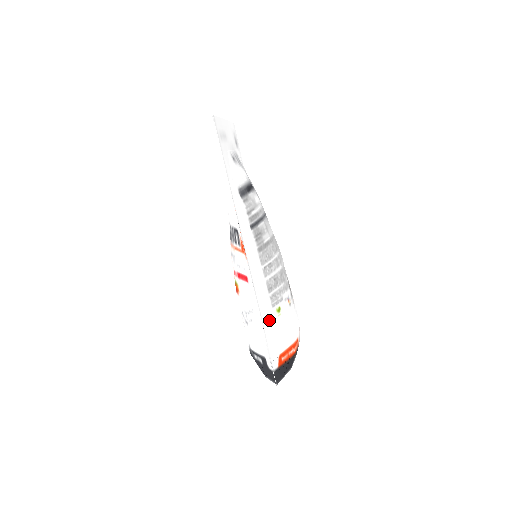
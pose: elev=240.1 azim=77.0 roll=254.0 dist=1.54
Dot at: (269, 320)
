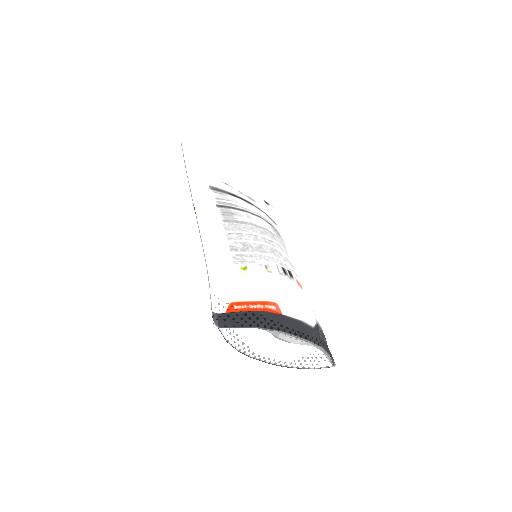
Dot at: (224, 271)
